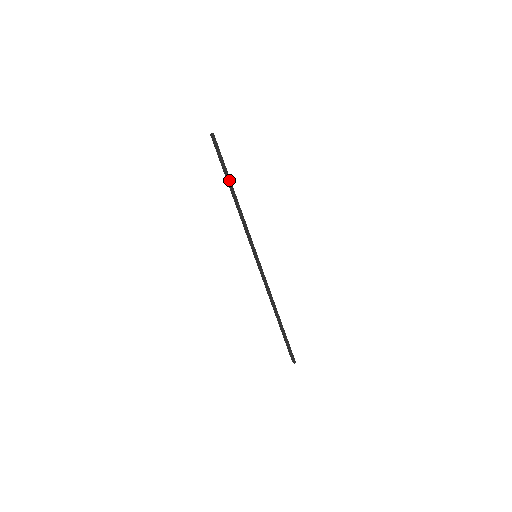
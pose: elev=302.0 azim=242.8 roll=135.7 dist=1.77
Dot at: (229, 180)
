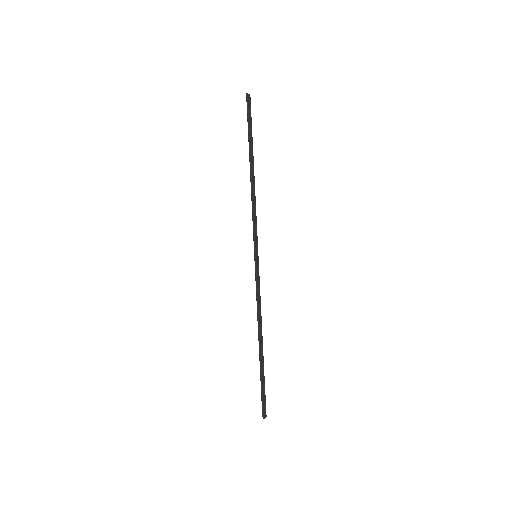
Dot at: (250, 152)
